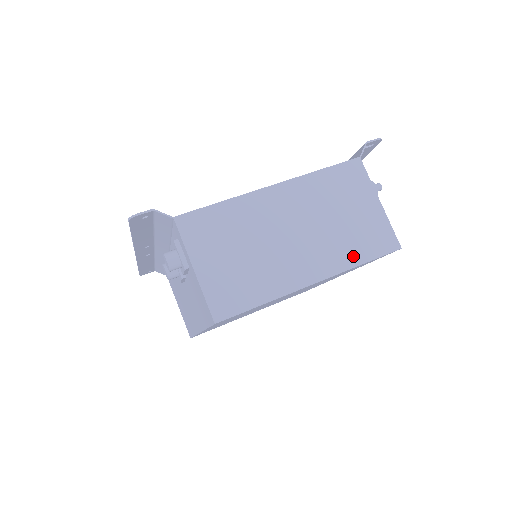
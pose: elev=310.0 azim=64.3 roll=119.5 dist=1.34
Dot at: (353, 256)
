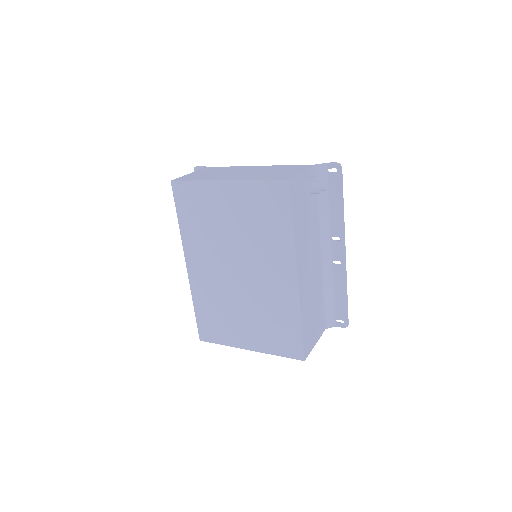
Dot at: (258, 178)
